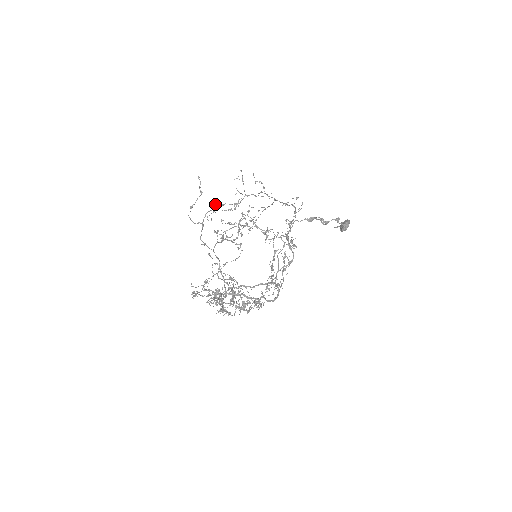
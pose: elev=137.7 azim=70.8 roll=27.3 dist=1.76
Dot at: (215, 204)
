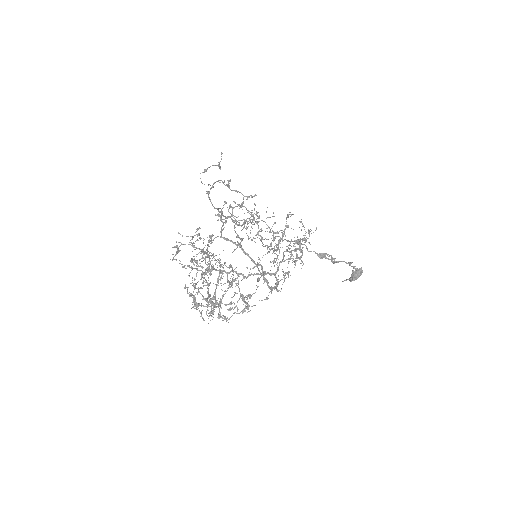
Dot at: (229, 185)
